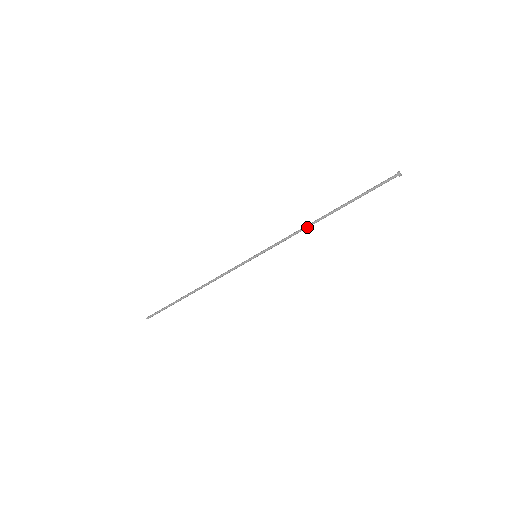
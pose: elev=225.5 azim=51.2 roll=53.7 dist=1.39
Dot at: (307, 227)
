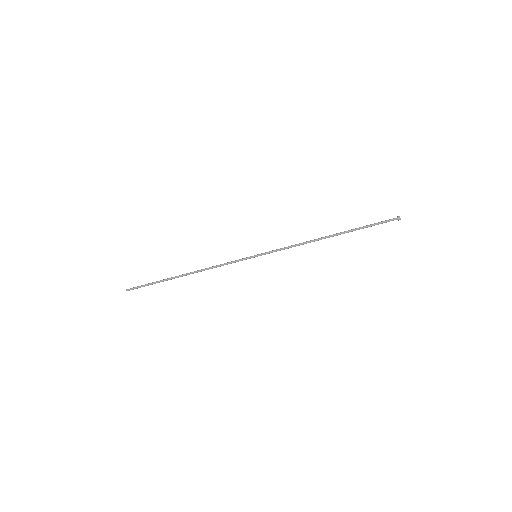
Dot at: occluded
